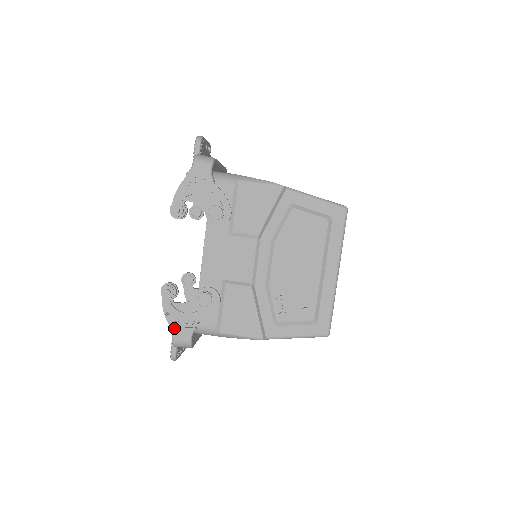
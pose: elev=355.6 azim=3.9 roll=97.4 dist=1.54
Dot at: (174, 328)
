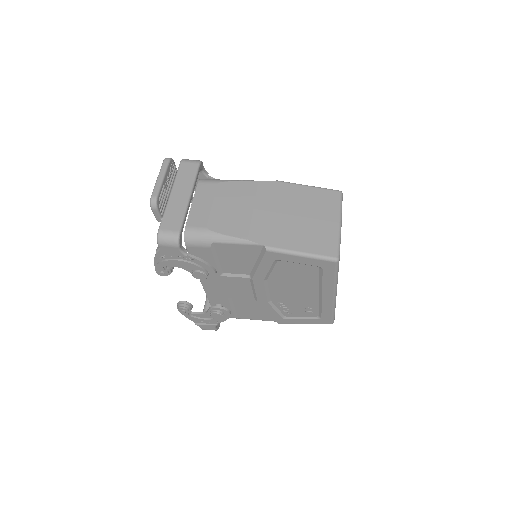
Dot at: (199, 325)
